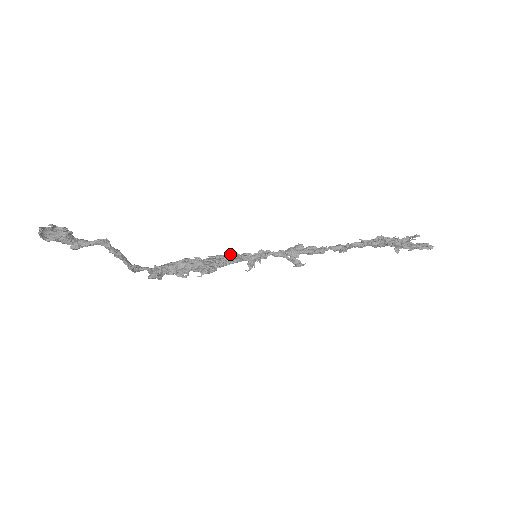
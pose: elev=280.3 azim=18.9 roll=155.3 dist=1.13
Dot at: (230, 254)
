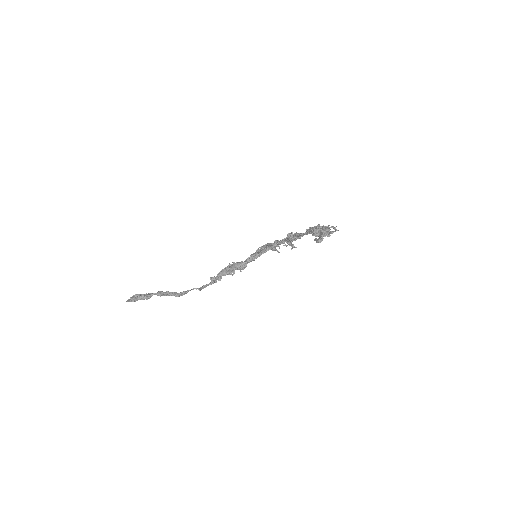
Dot at: occluded
